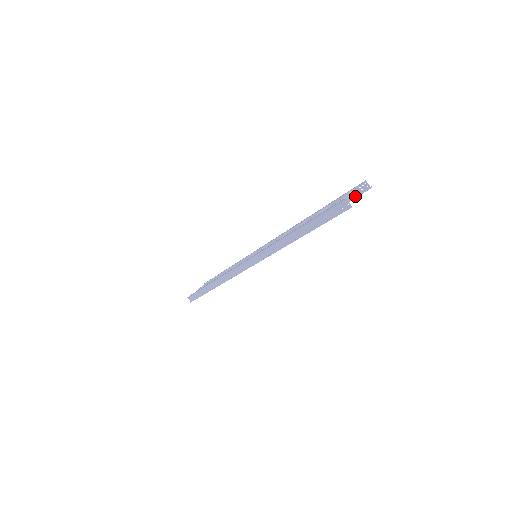
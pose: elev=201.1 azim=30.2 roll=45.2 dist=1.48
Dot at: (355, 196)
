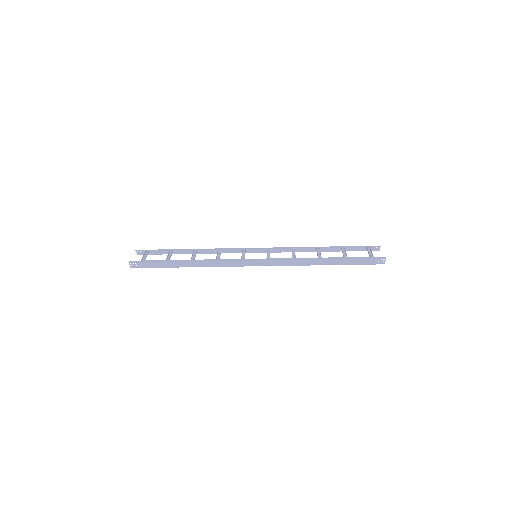
Dot at: (366, 250)
